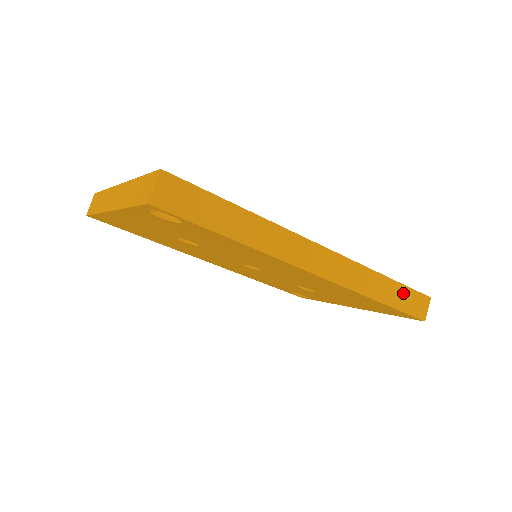
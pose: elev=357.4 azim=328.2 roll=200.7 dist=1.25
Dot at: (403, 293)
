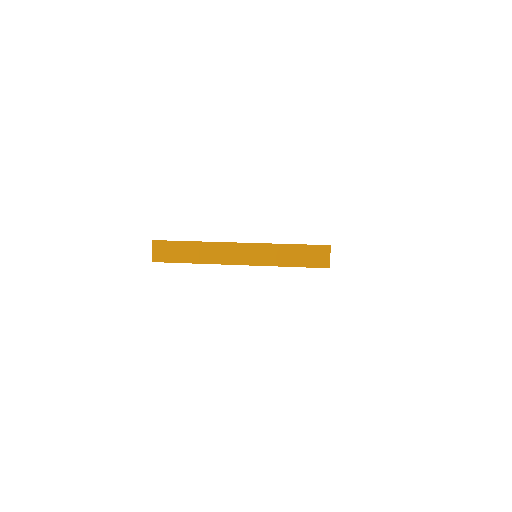
Dot at: occluded
